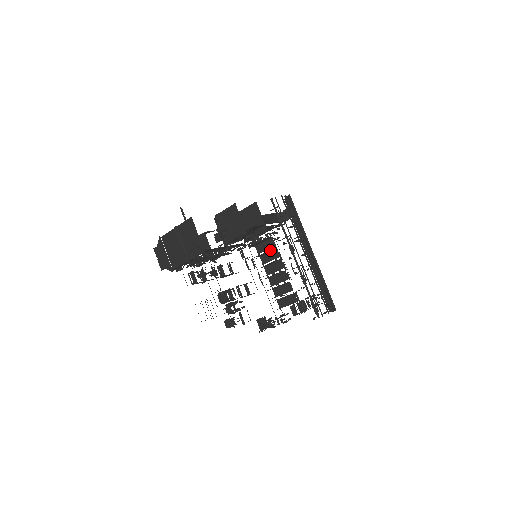
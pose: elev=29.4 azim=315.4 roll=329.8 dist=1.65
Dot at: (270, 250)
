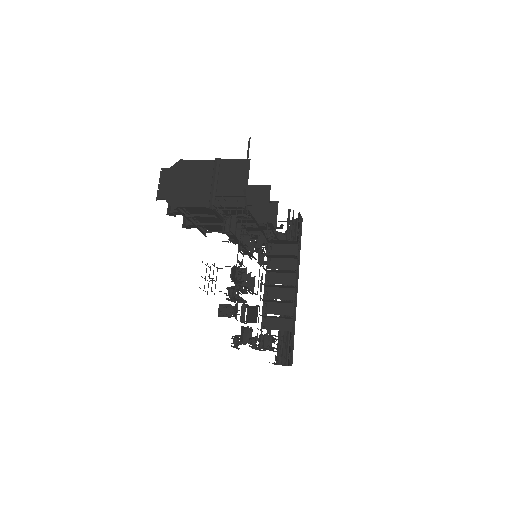
Dot at: (289, 256)
